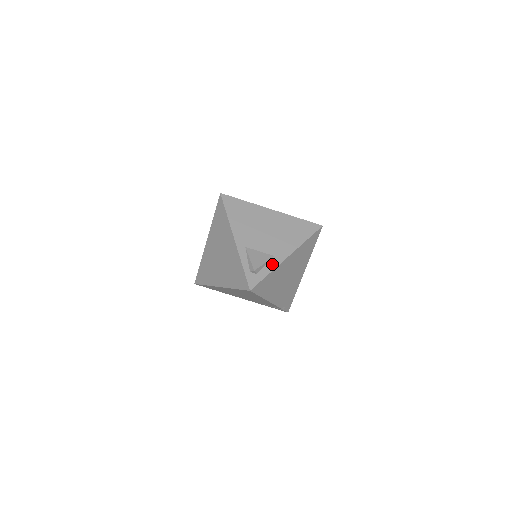
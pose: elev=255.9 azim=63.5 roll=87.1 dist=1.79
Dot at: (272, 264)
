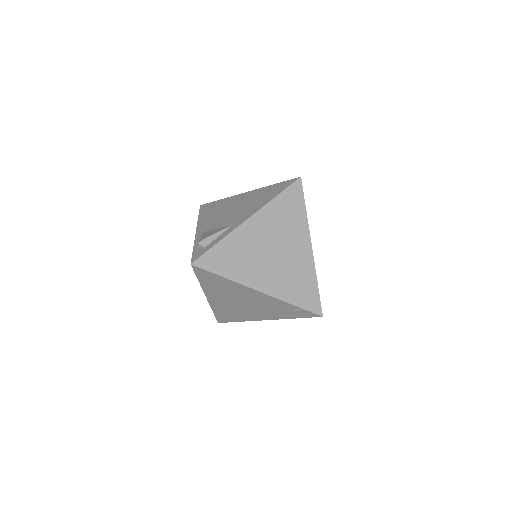
Dot at: (226, 232)
